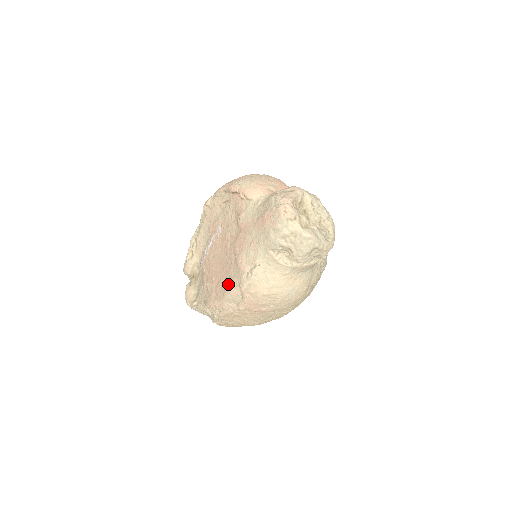
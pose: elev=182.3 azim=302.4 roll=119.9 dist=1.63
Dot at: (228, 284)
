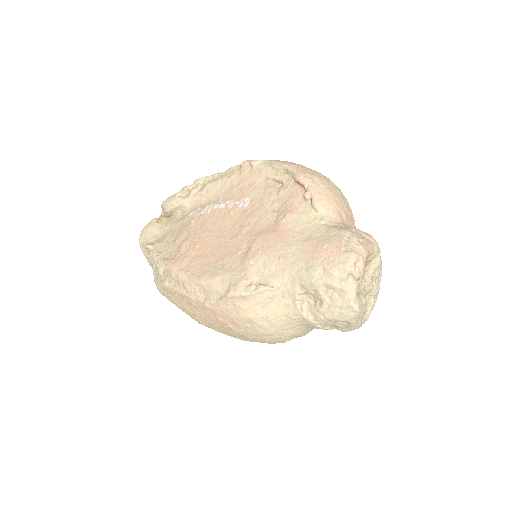
Dot at: (214, 271)
